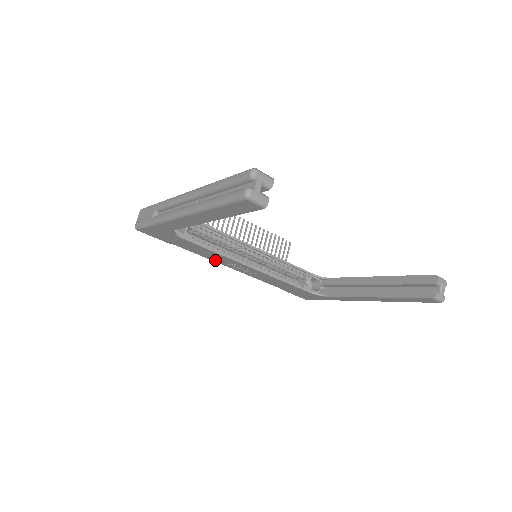
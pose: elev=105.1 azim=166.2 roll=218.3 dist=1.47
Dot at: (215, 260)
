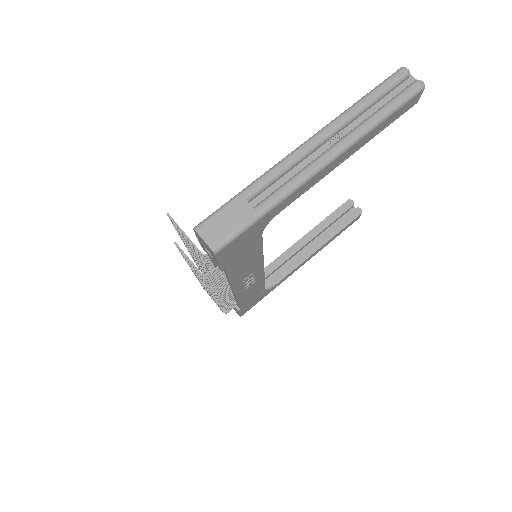
Dot at: (236, 281)
